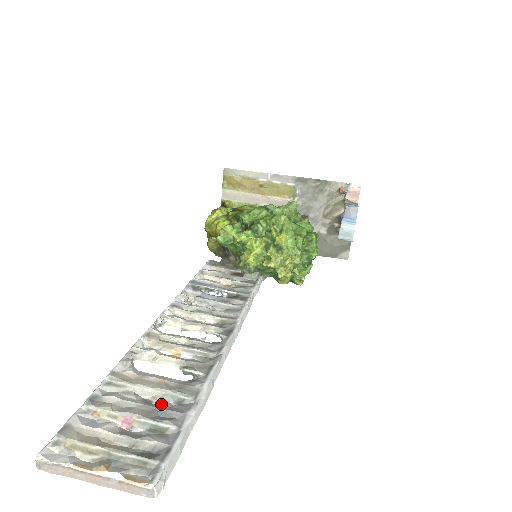
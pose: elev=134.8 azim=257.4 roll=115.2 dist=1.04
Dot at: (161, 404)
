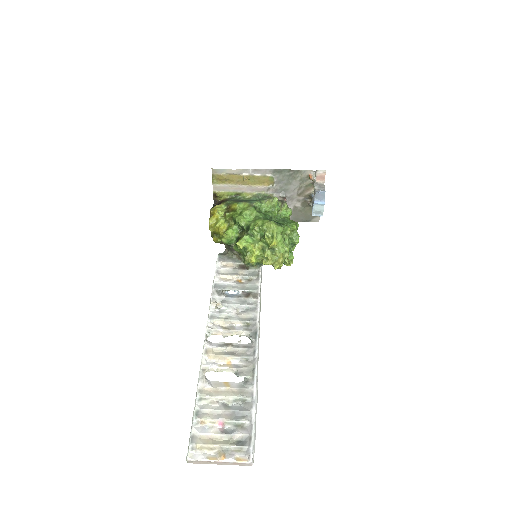
Dot at: (234, 405)
